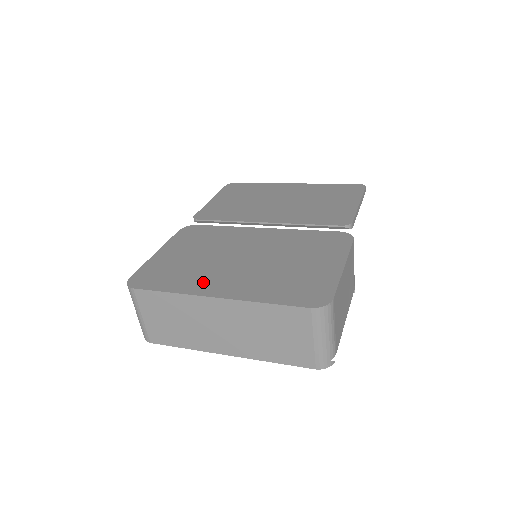
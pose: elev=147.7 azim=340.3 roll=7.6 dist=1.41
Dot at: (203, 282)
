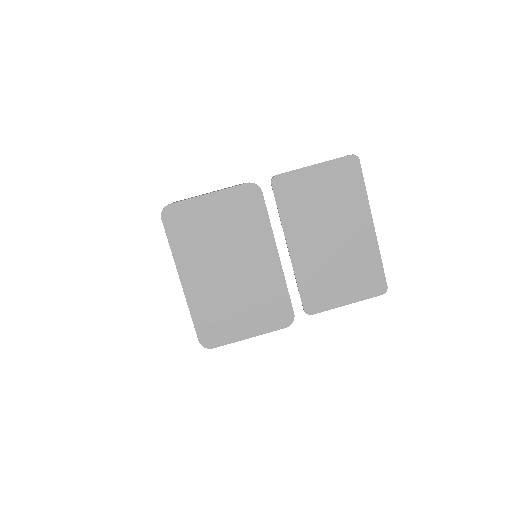
Dot at: (191, 262)
